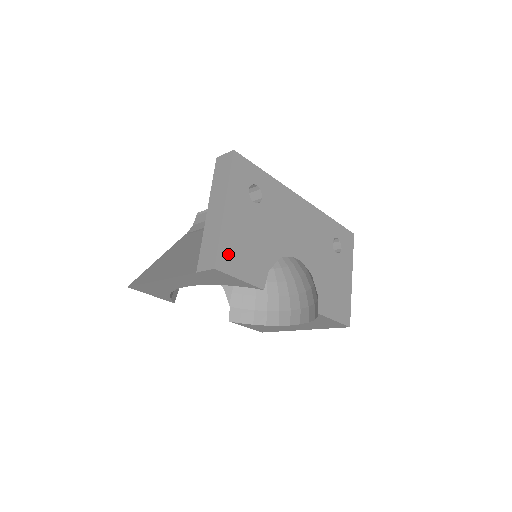
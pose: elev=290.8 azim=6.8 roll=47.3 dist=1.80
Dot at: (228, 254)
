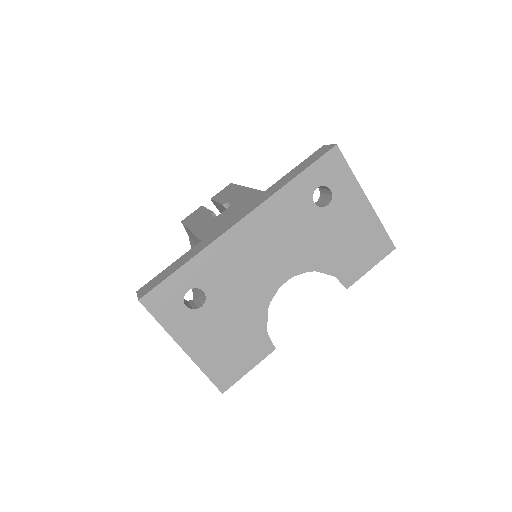
Dot at: (222, 372)
